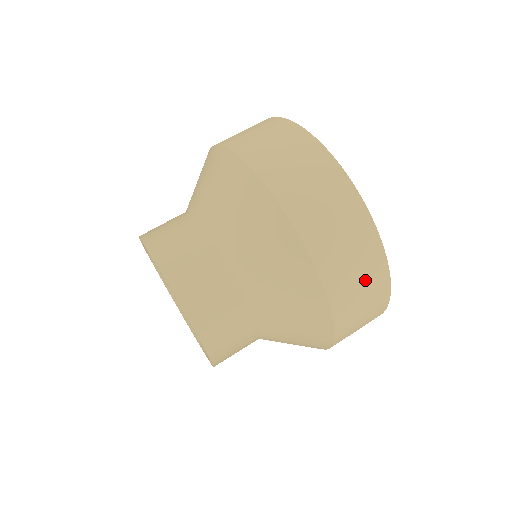
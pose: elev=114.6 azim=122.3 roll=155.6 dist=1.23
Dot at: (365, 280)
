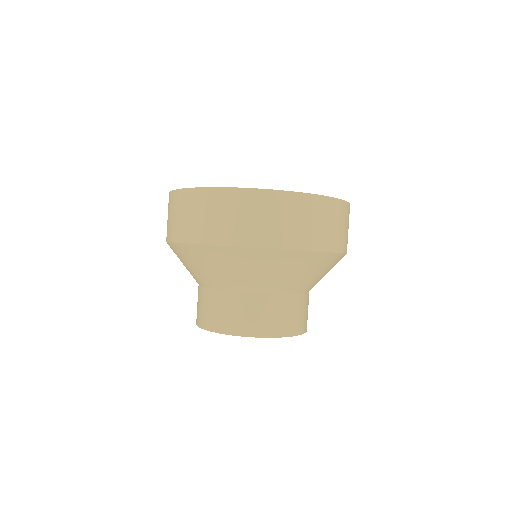
Dot at: (346, 222)
